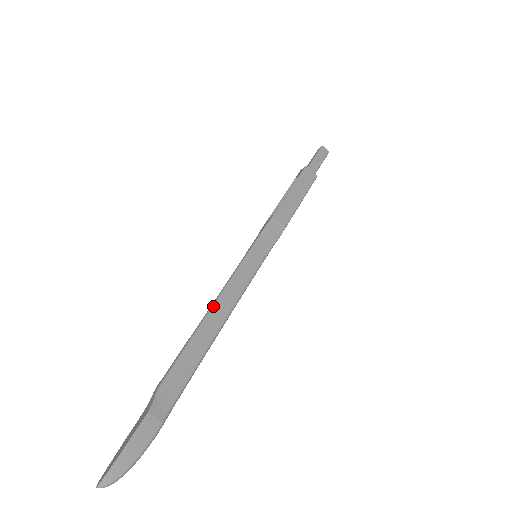
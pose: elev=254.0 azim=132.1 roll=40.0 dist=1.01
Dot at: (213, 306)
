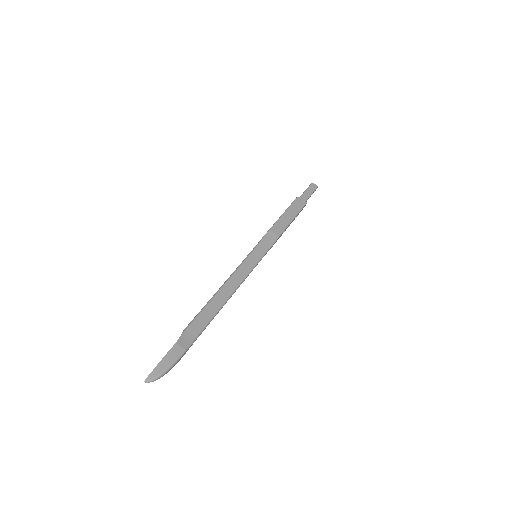
Dot at: (222, 286)
